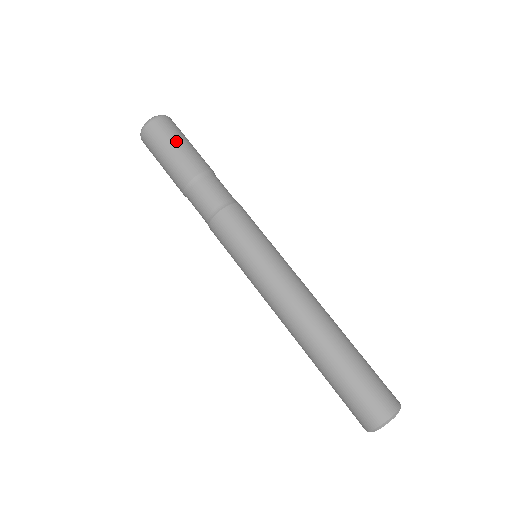
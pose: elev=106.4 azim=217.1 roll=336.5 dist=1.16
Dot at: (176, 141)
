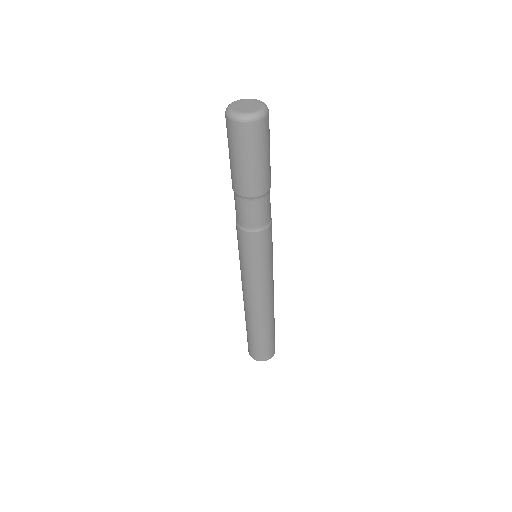
Dot at: (259, 156)
